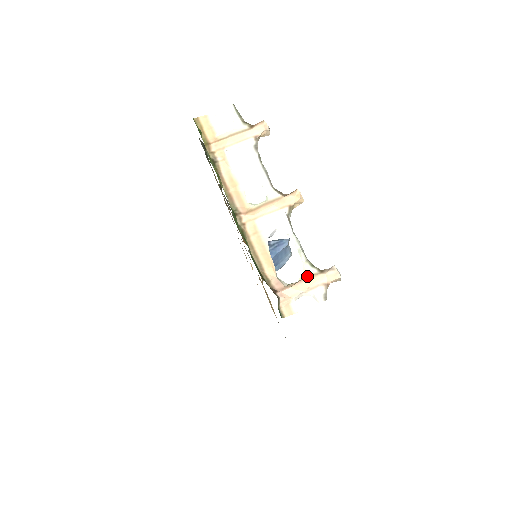
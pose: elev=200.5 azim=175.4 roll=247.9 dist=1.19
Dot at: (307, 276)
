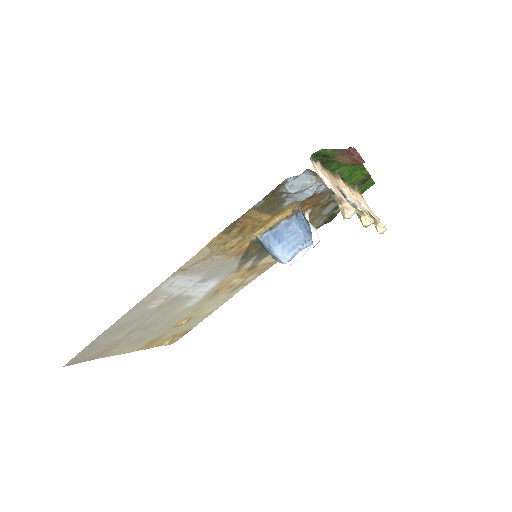
Dot at: occluded
